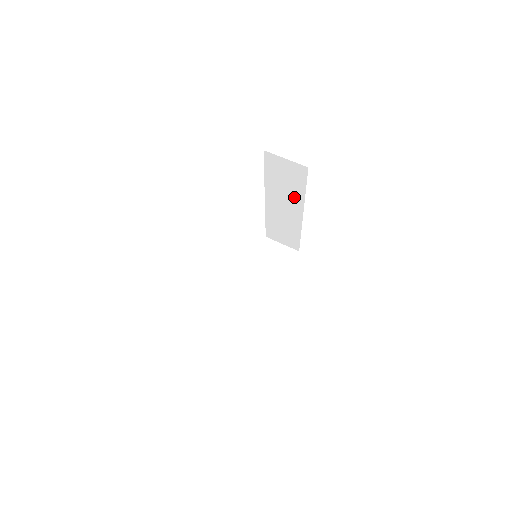
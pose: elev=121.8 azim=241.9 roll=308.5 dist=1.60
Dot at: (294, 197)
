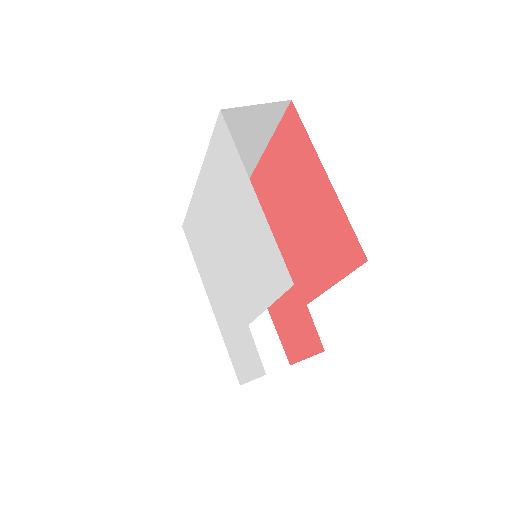
Dot at: (249, 153)
